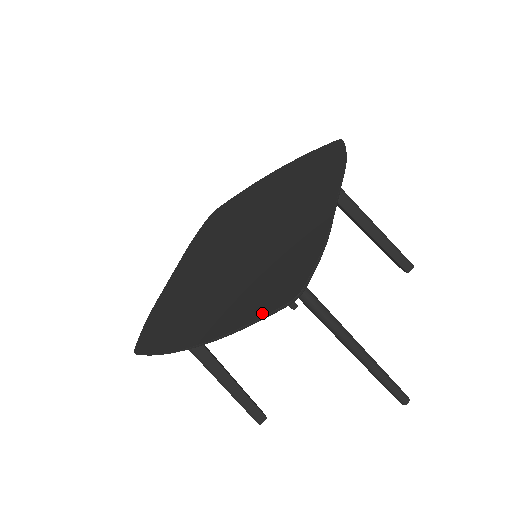
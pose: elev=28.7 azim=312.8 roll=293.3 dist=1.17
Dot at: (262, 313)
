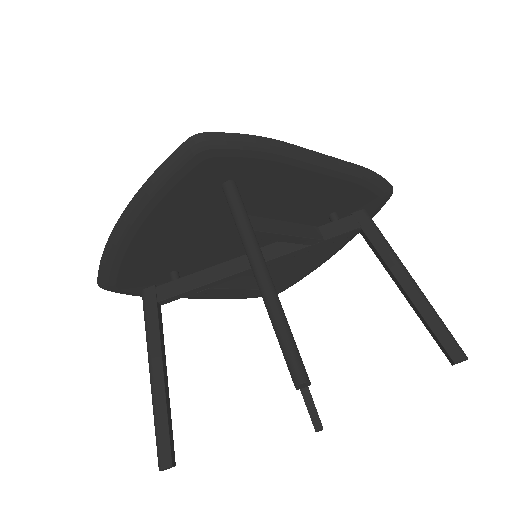
Dot at: (169, 163)
